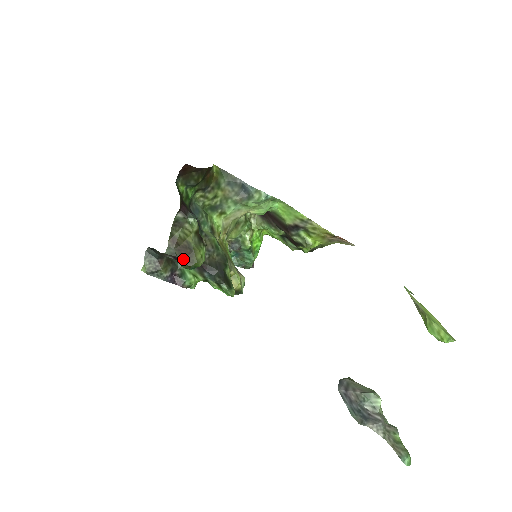
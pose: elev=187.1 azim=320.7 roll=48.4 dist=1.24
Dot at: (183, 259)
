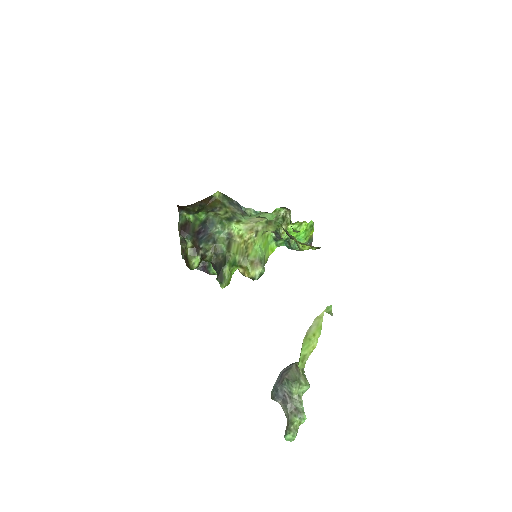
Dot at: (186, 264)
